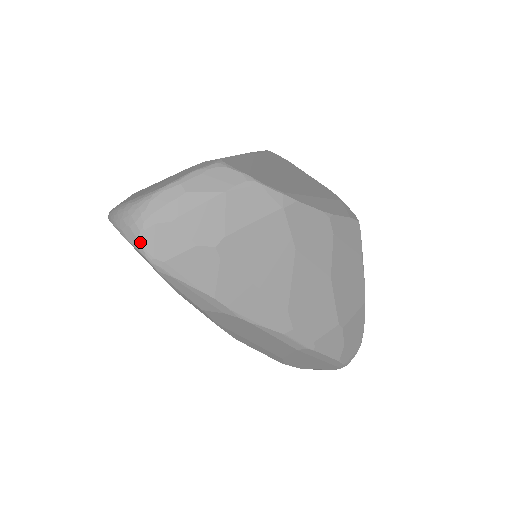
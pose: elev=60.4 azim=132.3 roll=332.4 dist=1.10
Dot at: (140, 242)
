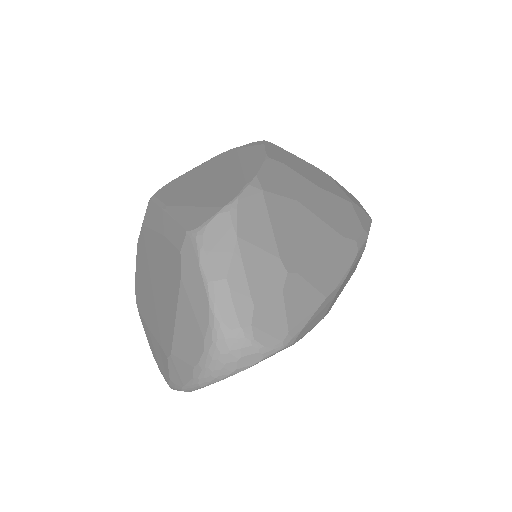
Dot at: (263, 350)
